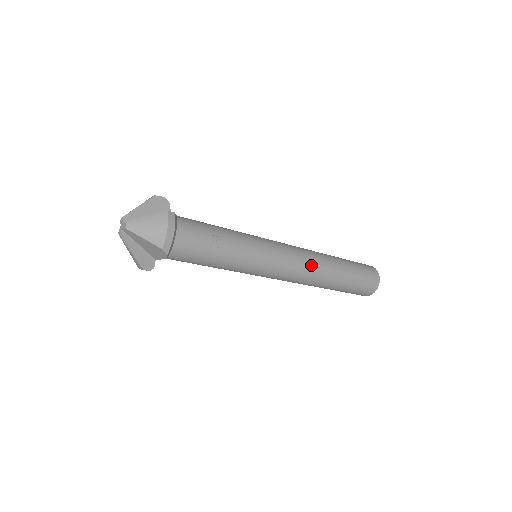
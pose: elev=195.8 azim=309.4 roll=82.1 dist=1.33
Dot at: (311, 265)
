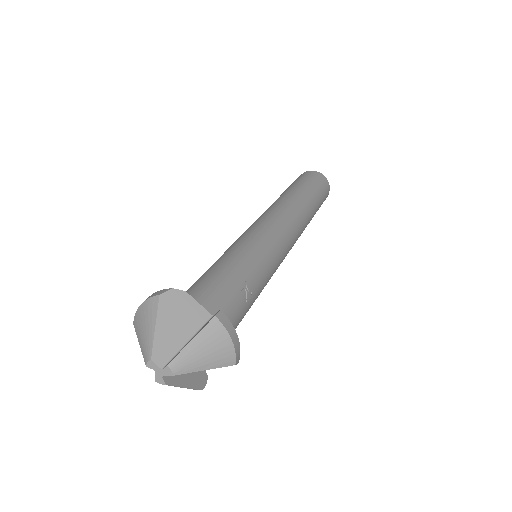
Dot at: (299, 223)
